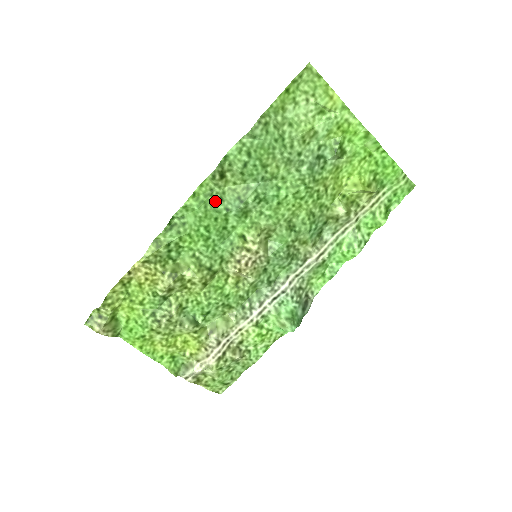
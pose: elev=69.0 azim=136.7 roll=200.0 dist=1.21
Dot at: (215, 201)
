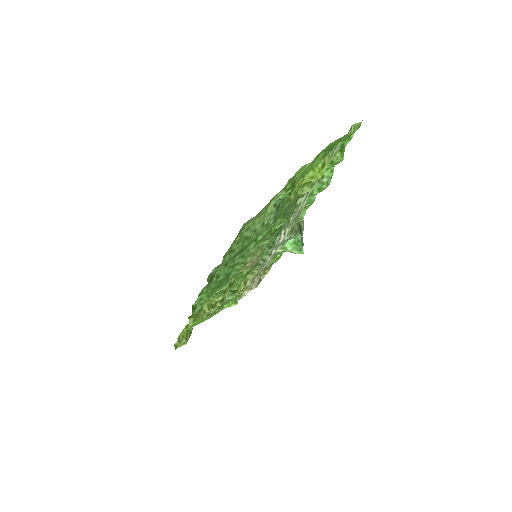
Dot at: (214, 281)
